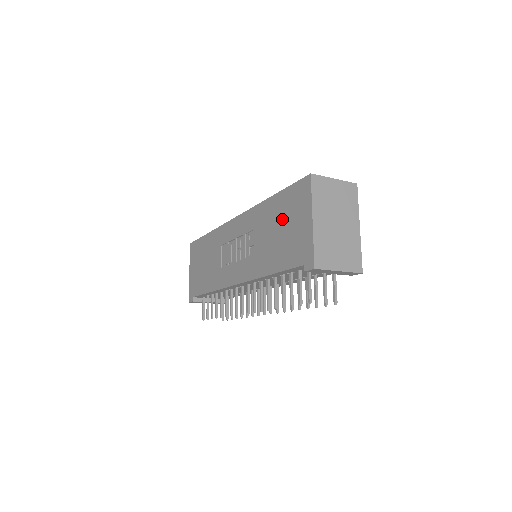
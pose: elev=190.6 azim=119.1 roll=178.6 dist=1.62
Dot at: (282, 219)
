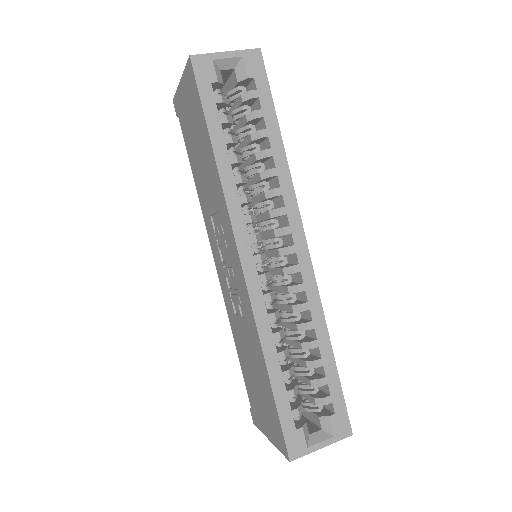
Dot at: (261, 389)
